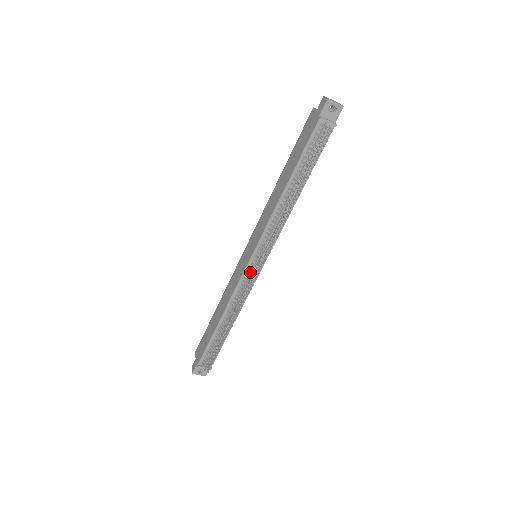
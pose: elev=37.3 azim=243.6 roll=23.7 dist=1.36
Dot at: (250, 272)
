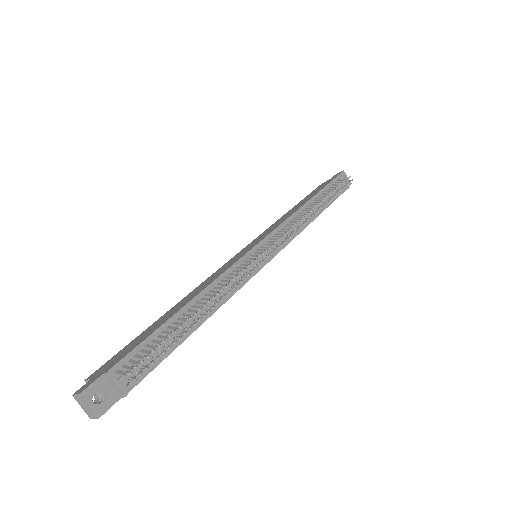
Dot at: (256, 255)
